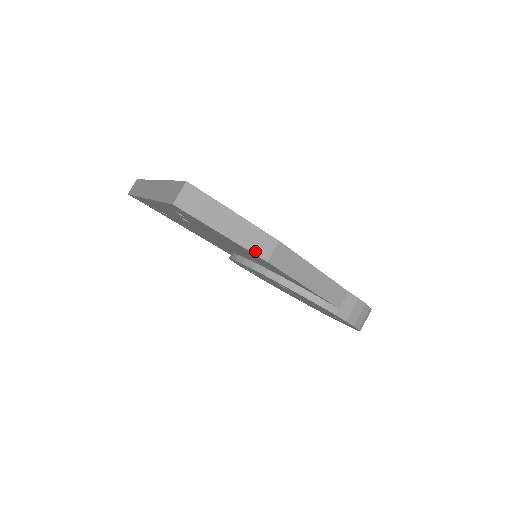
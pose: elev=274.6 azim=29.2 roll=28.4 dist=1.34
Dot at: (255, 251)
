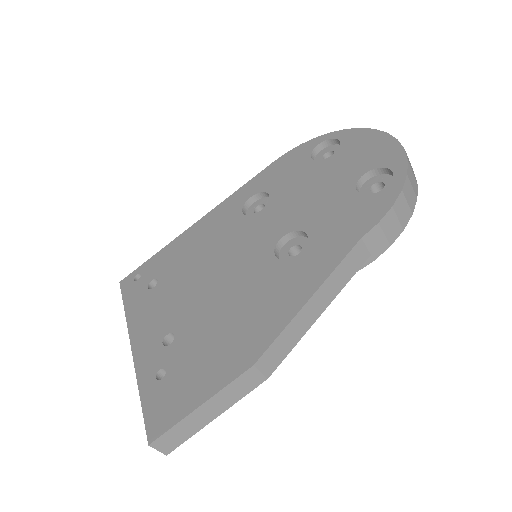
Dot at: (249, 390)
